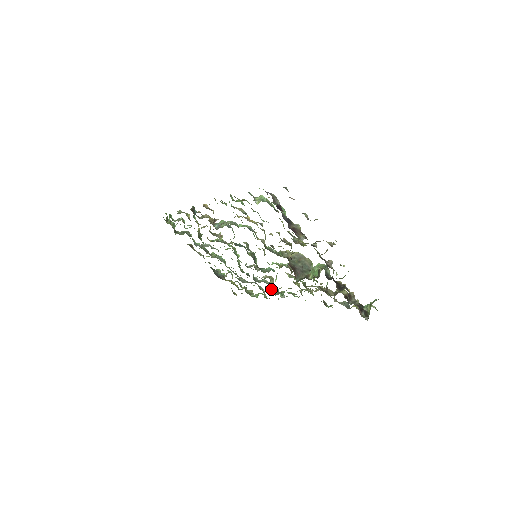
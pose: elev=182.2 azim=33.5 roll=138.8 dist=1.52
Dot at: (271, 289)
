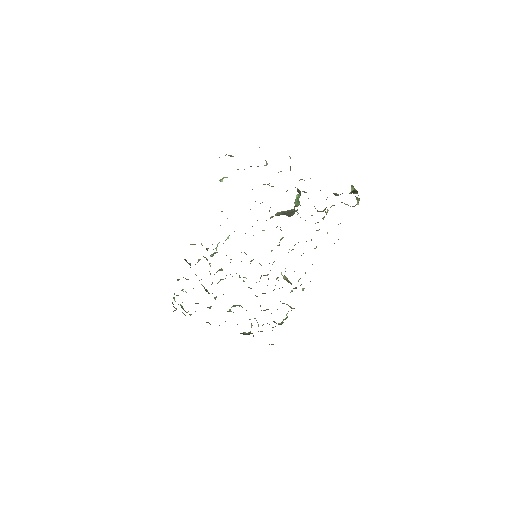
Dot at: occluded
